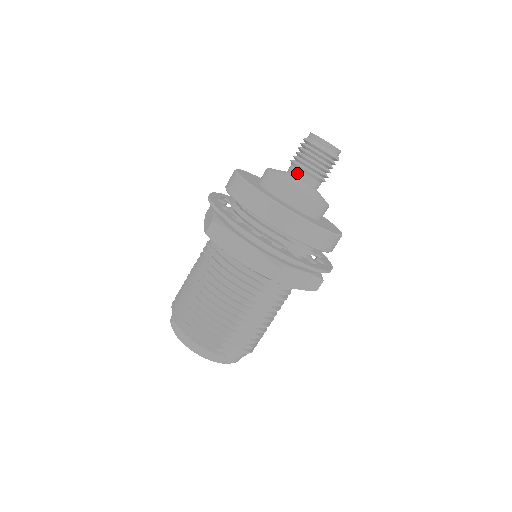
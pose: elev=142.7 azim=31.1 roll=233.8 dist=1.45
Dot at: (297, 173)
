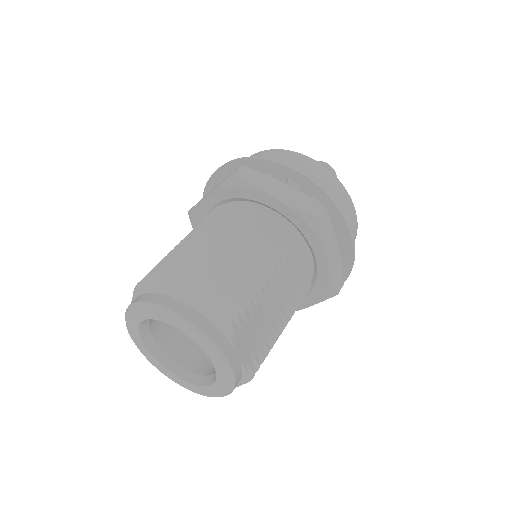
Dot at: occluded
